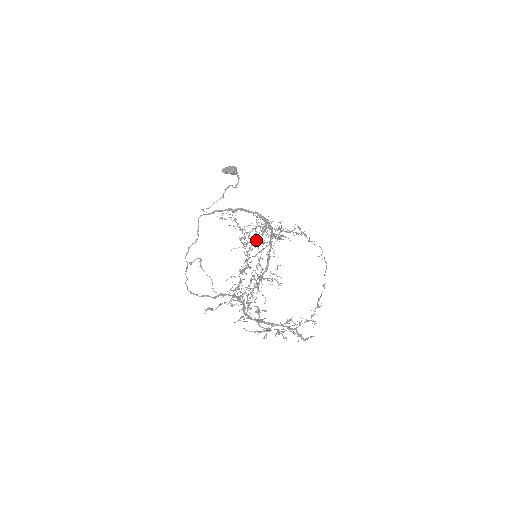
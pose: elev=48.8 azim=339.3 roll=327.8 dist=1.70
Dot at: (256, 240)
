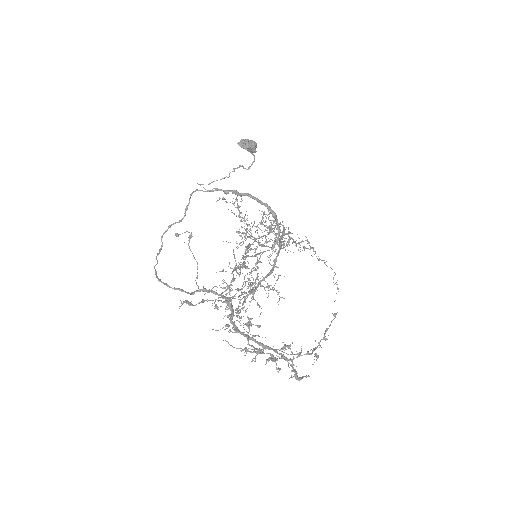
Dot at: (262, 236)
